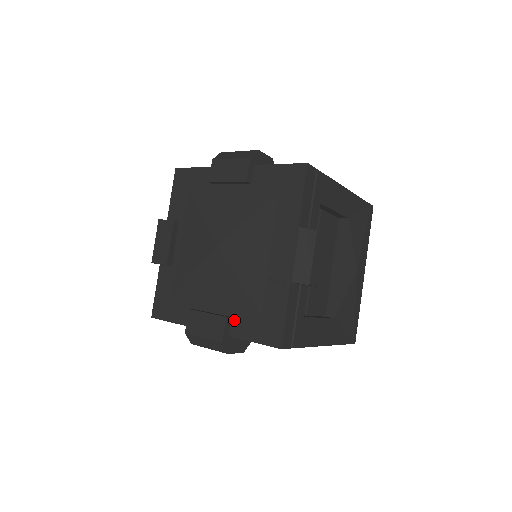
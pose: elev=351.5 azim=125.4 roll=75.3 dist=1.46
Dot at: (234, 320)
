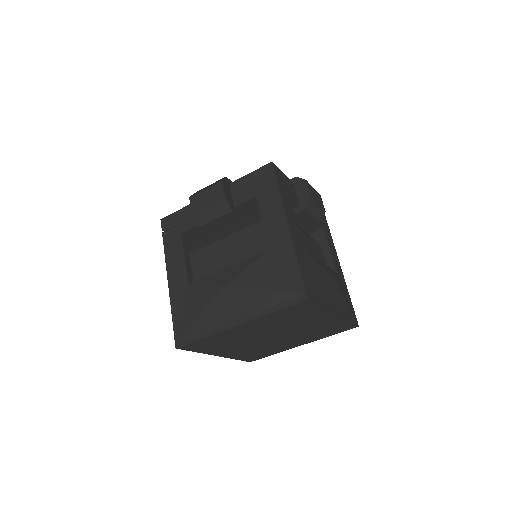
Dot at: occluded
